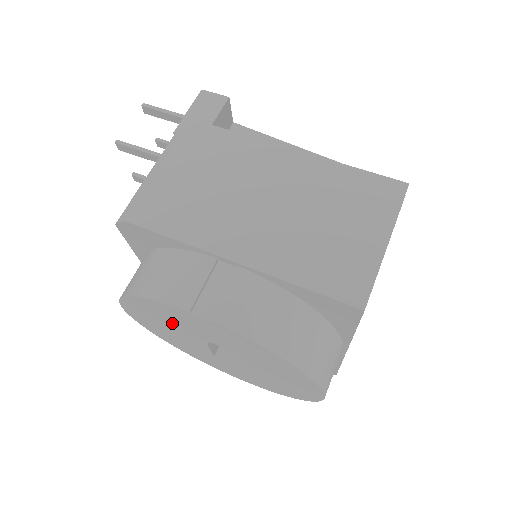
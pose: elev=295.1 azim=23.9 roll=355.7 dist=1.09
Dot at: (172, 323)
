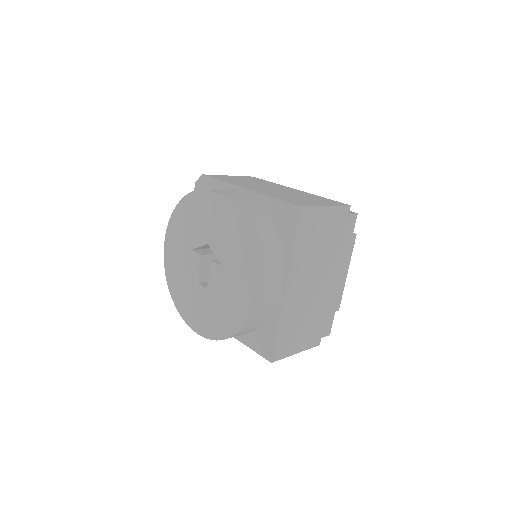
Dot at: (191, 229)
